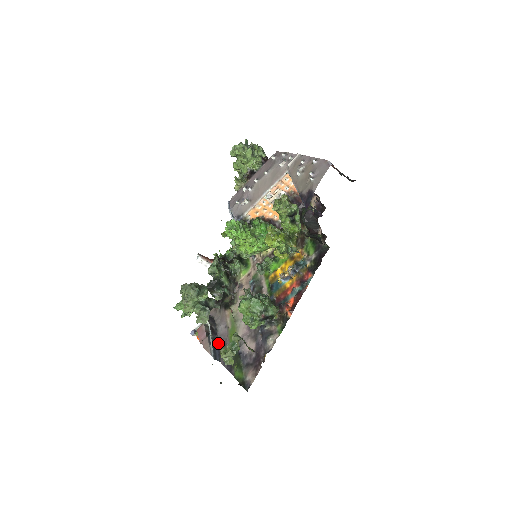
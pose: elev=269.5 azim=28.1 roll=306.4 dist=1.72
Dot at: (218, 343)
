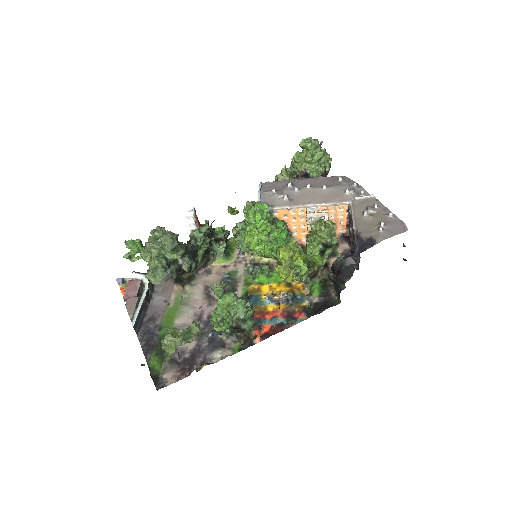
Dot at: (146, 312)
